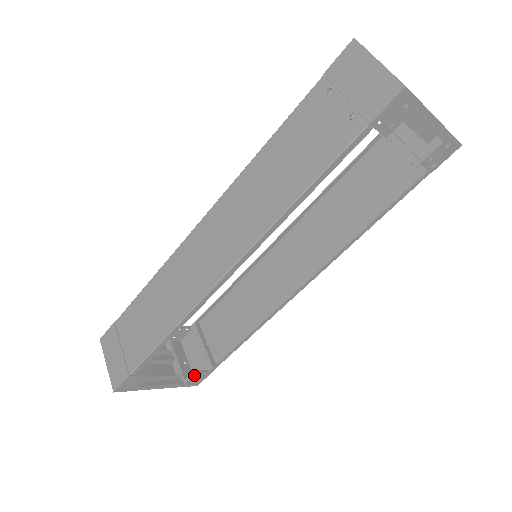
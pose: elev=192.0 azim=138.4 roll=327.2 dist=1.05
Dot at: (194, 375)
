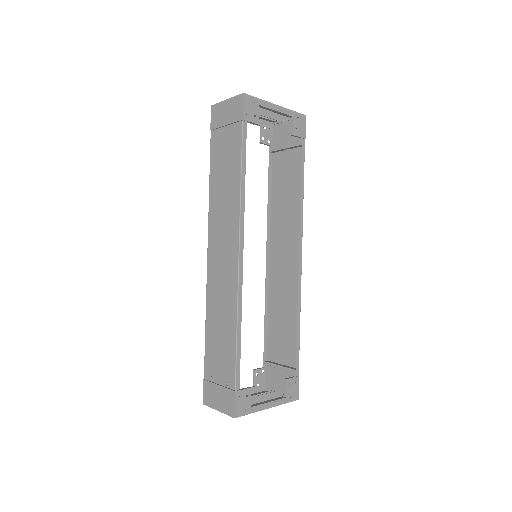
Dot at: (287, 384)
